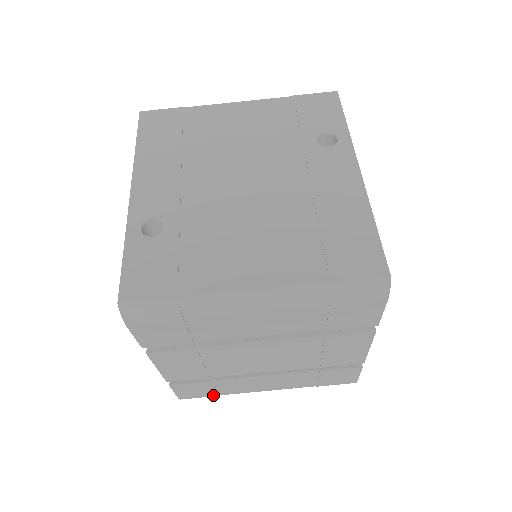
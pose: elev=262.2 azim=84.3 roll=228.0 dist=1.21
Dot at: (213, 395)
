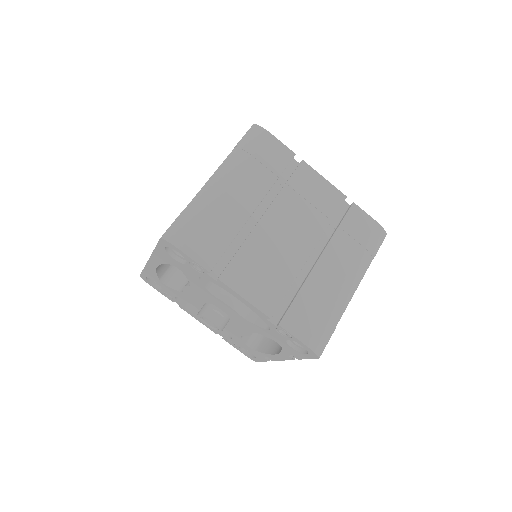
Dot at: (324, 321)
